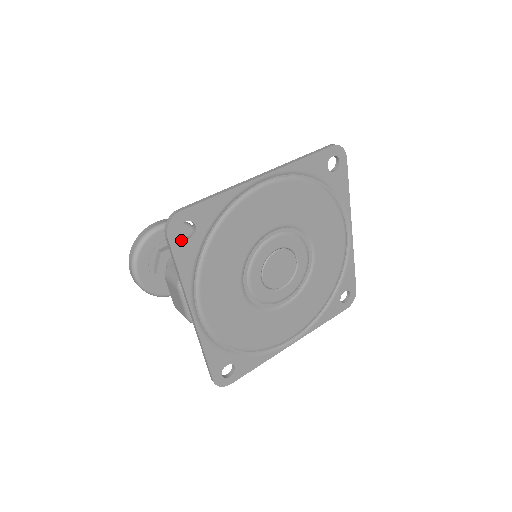
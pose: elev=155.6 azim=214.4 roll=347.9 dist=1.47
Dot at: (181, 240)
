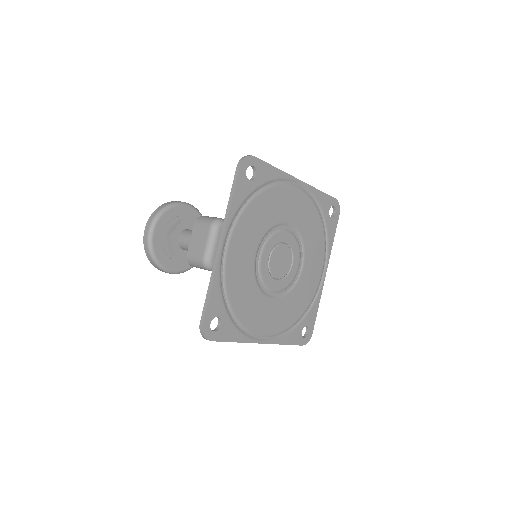
Dot at: (245, 176)
